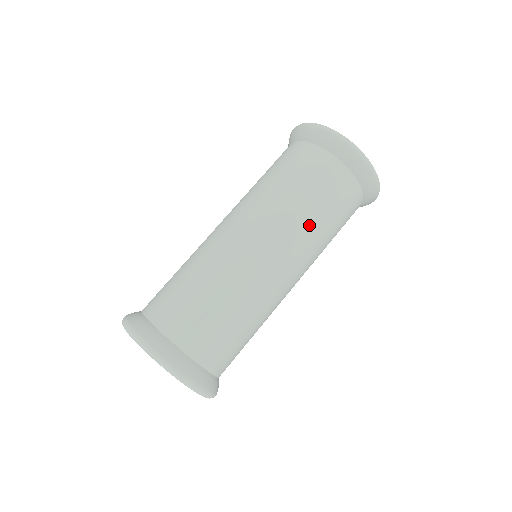
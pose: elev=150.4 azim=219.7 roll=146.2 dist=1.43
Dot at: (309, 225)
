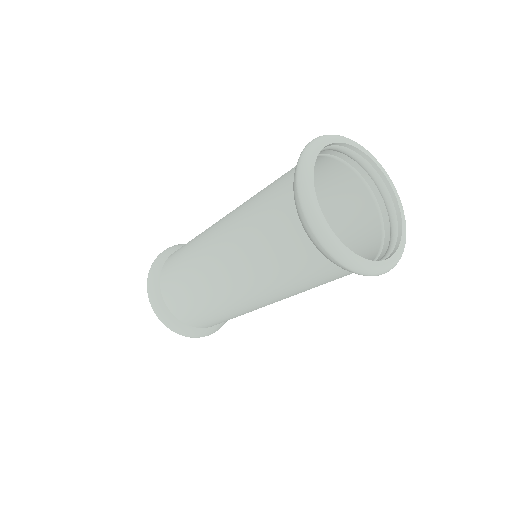
Dot at: (295, 292)
